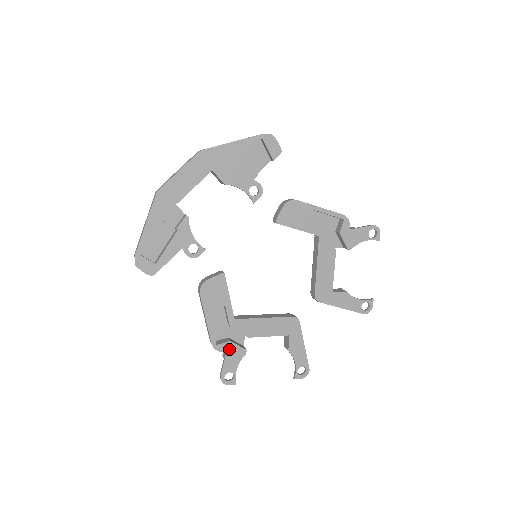
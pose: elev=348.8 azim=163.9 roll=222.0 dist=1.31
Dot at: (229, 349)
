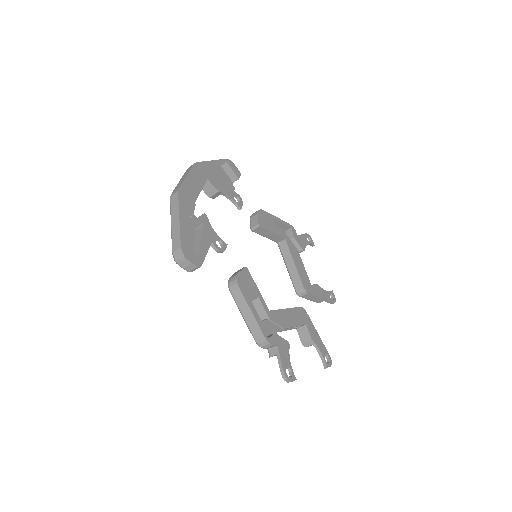
Dot at: (277, 342)
